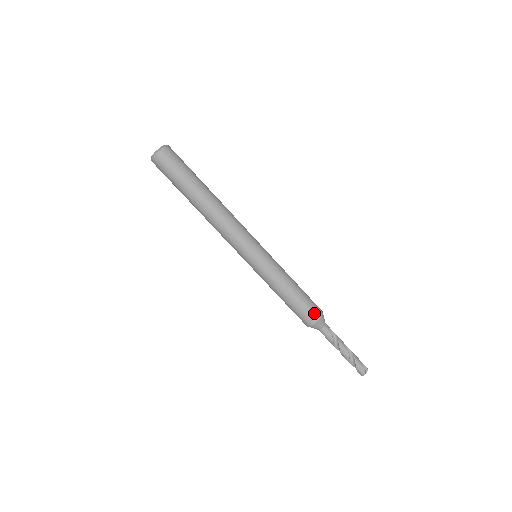
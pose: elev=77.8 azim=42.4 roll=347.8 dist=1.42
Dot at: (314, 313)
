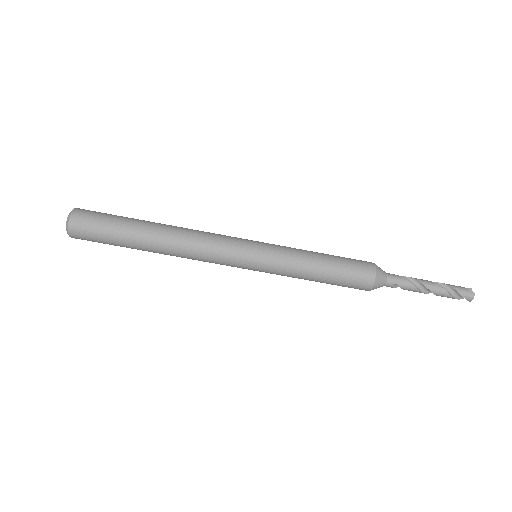
Dot at: (365, 264)
